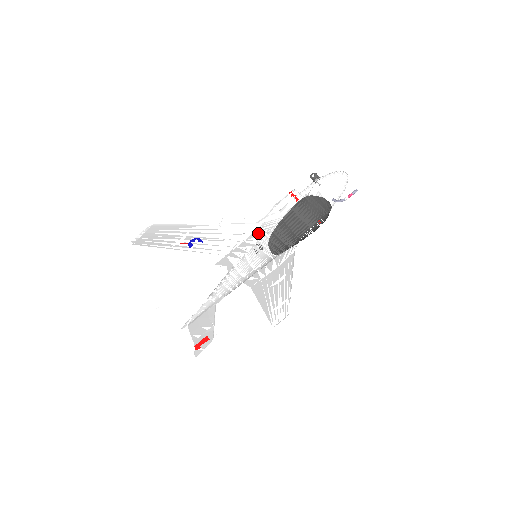
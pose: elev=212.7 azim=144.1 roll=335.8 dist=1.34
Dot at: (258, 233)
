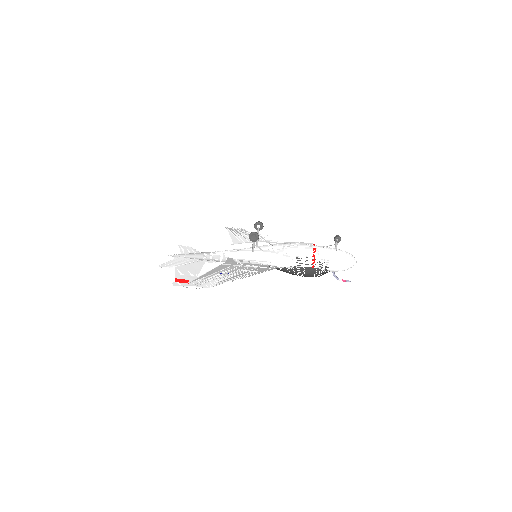
Dot at: occluded
